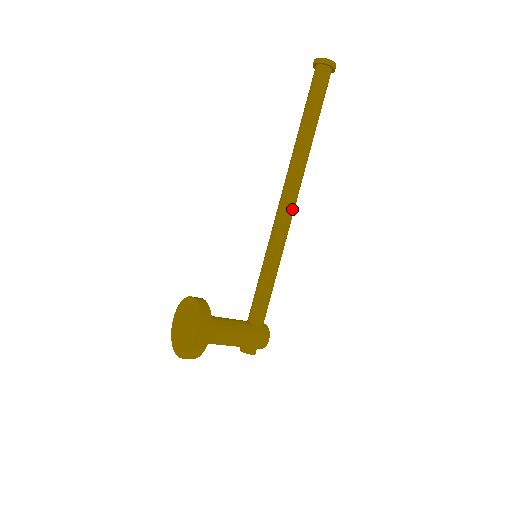
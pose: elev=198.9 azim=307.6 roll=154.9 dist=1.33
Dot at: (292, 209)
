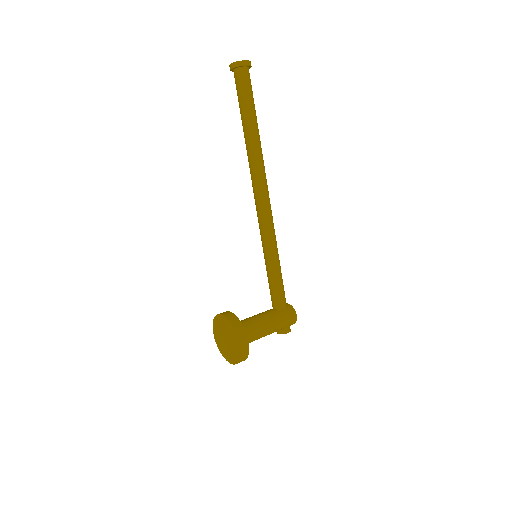
Dot at: (268, 204)
